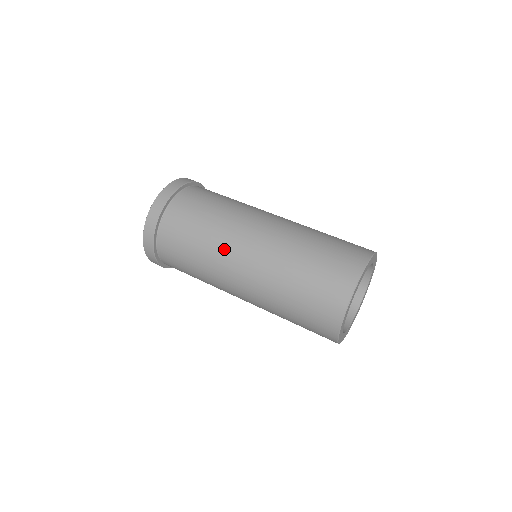
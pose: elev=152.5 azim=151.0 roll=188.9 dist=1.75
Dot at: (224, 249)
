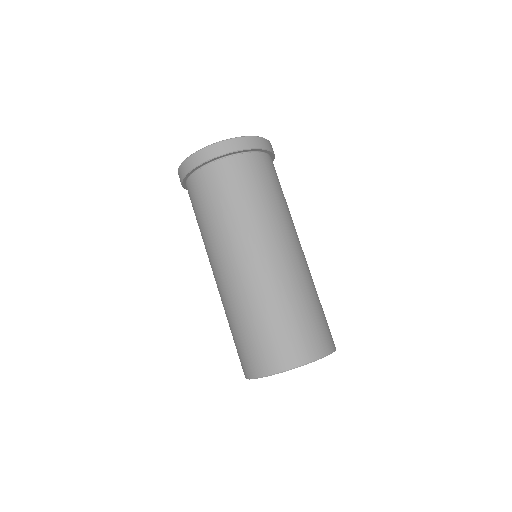
Dot at: (215, 248)
